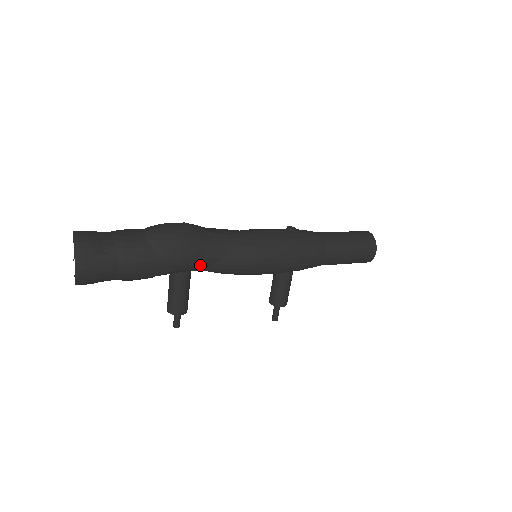
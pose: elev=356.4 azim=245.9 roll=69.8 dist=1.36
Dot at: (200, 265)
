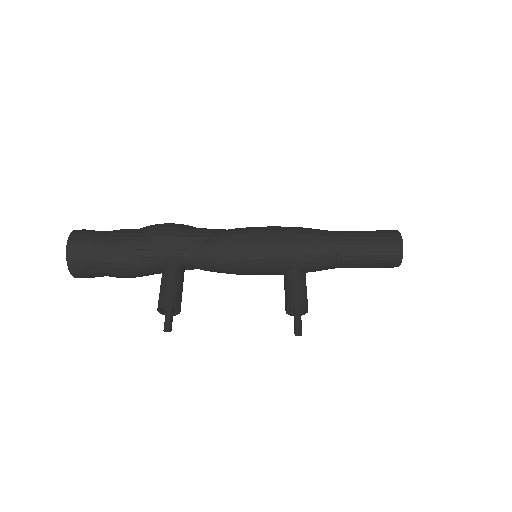
Dot at: (186, 244)
